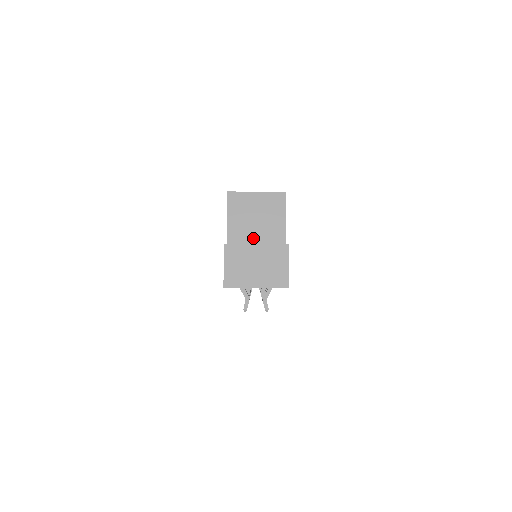
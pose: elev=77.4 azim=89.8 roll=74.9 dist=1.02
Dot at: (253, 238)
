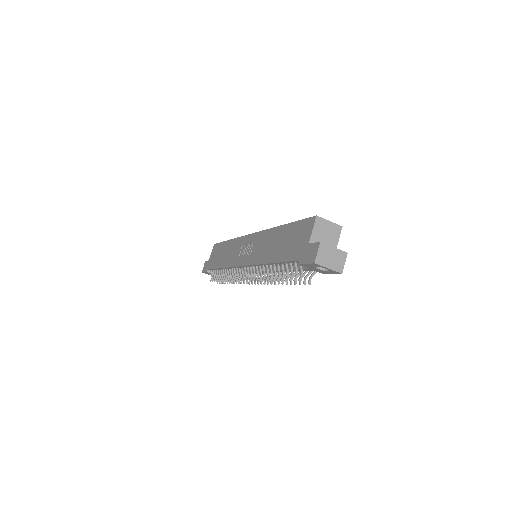
Dot at: occluded
